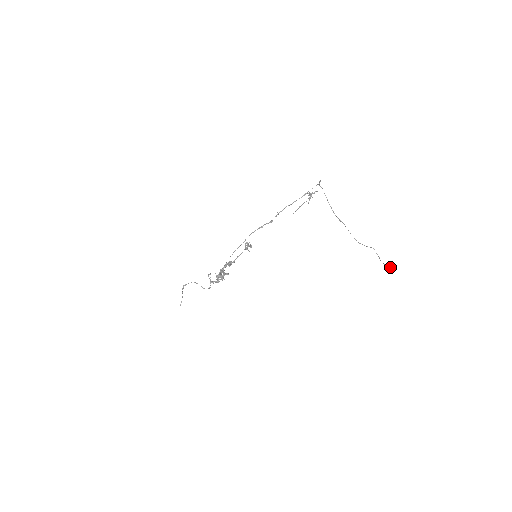
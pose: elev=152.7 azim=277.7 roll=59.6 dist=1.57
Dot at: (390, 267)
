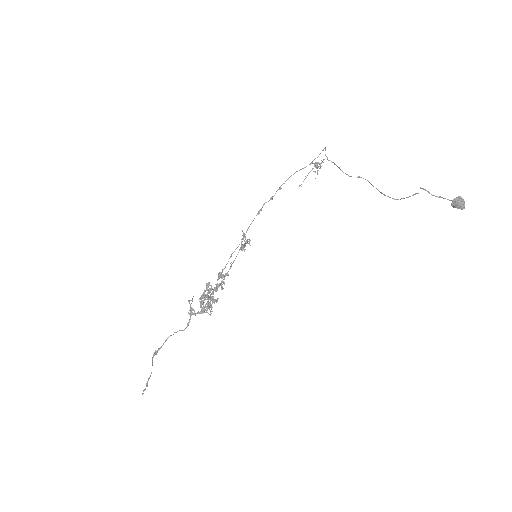
Dot at: (451, 200)
